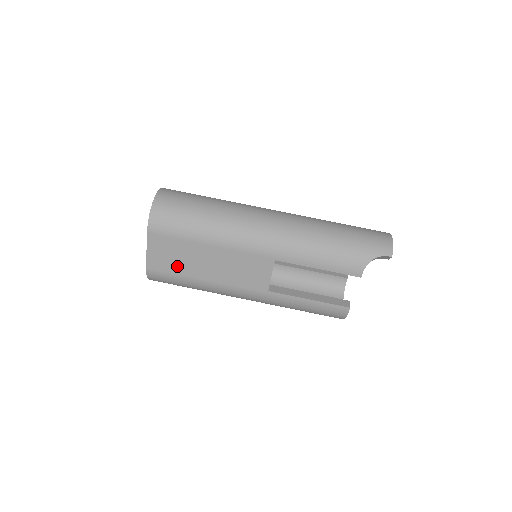
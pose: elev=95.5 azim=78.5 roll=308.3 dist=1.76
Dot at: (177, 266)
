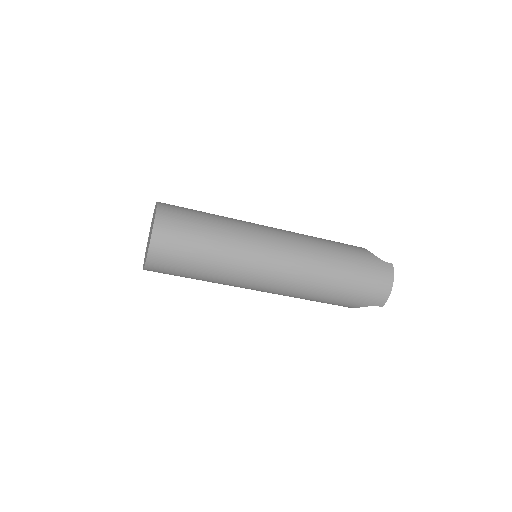
Dot at: occluded
